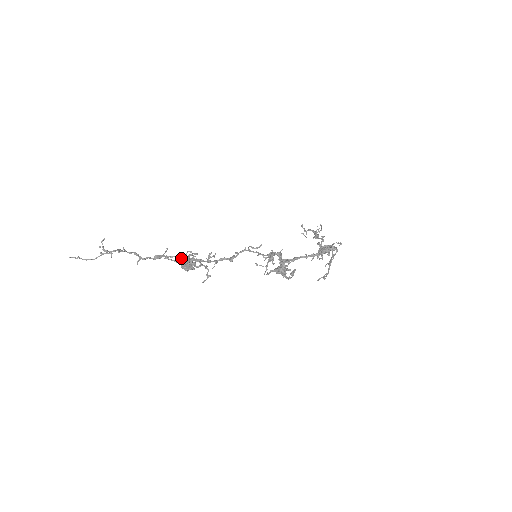
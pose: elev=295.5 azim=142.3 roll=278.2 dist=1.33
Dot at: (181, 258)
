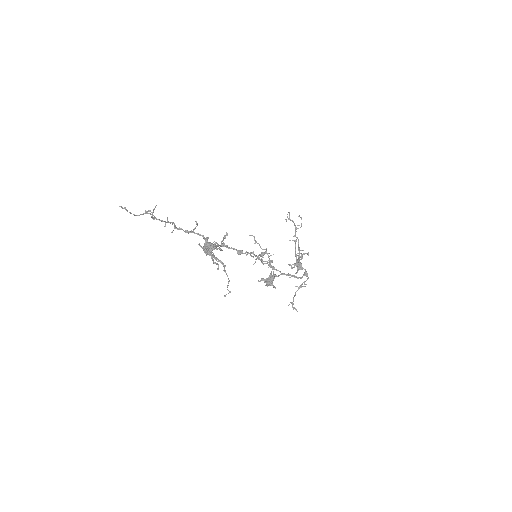
Dot at: (205, 239)
